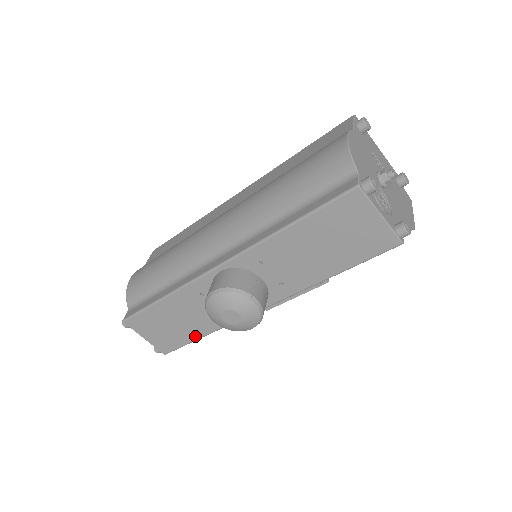
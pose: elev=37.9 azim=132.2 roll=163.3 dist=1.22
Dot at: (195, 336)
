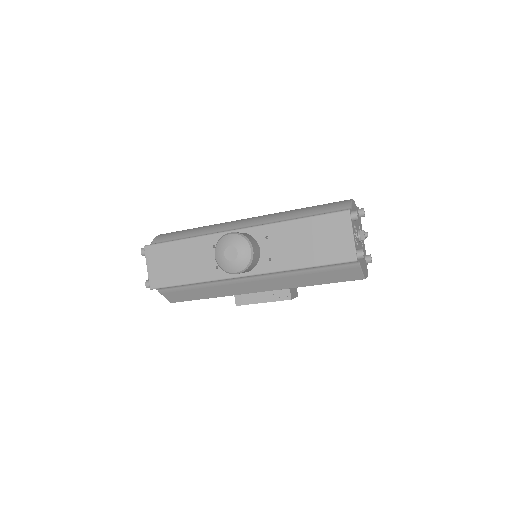
Dot at: (185, 280)
